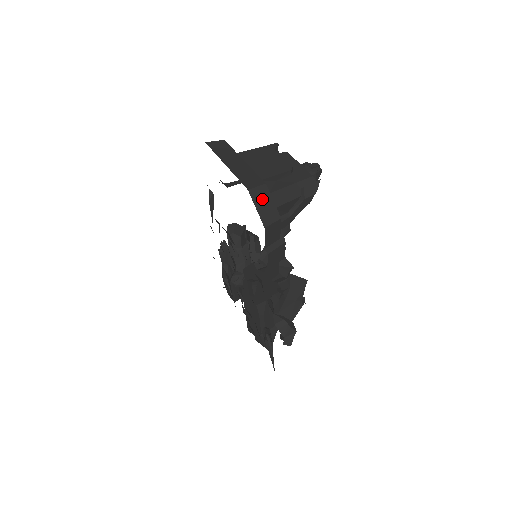
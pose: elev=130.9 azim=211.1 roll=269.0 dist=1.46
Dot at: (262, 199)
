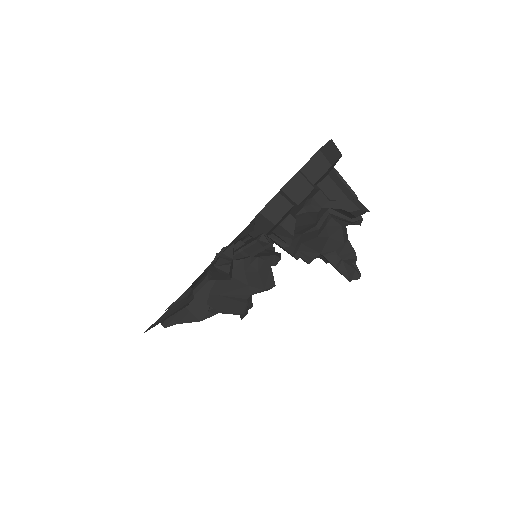
Dot at: (333, 150)
